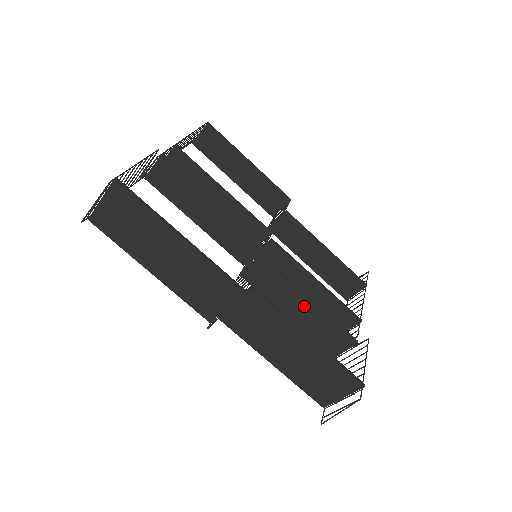
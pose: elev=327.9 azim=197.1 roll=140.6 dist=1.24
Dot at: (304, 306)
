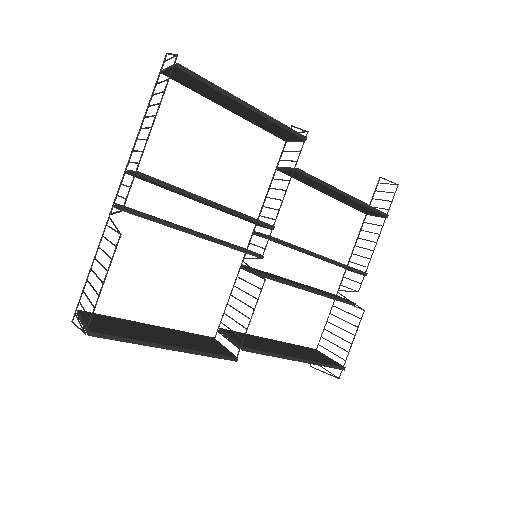
Dot at: occluded
